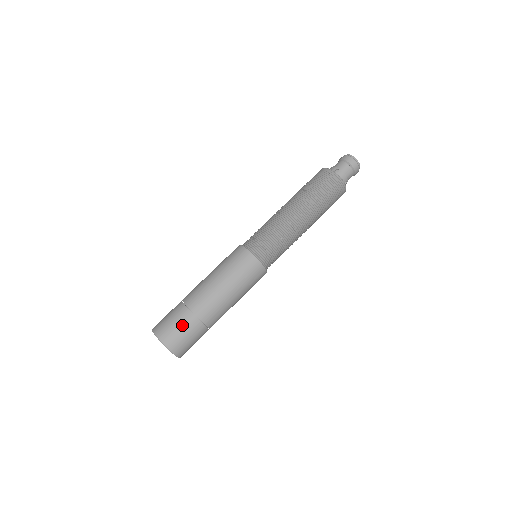
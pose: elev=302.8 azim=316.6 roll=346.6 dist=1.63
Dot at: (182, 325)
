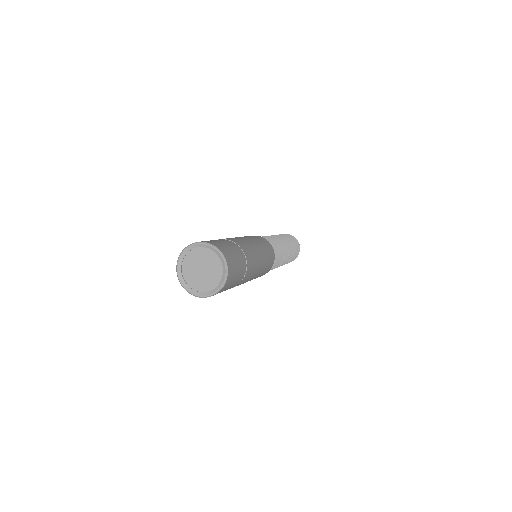
Dot at: (227, 244)
